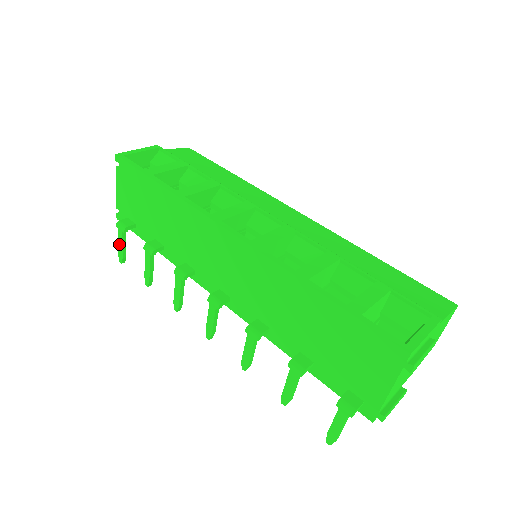
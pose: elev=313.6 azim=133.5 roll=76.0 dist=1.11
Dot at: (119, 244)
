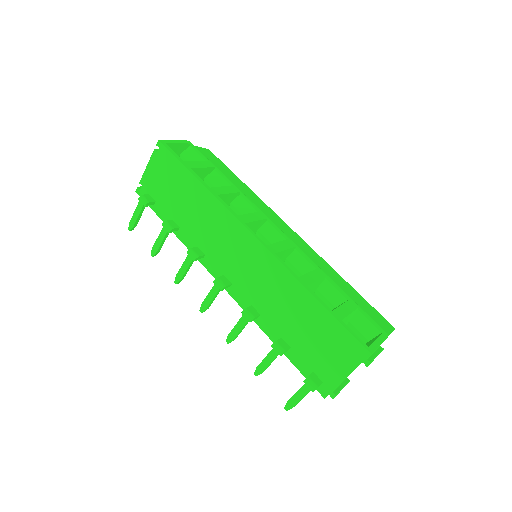
Dot at: (135, 214)
